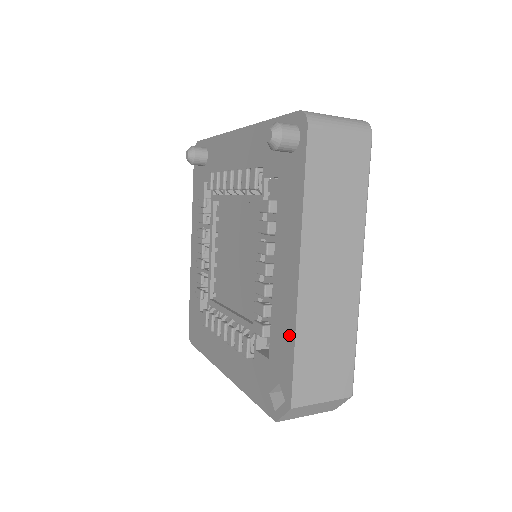
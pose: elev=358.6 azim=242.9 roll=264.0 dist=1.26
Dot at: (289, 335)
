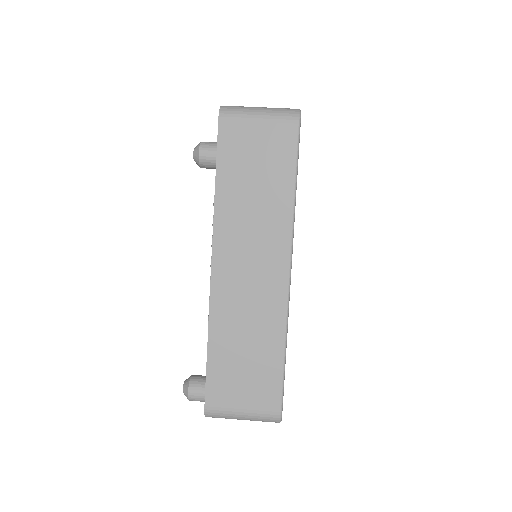
Dot at: occluded
